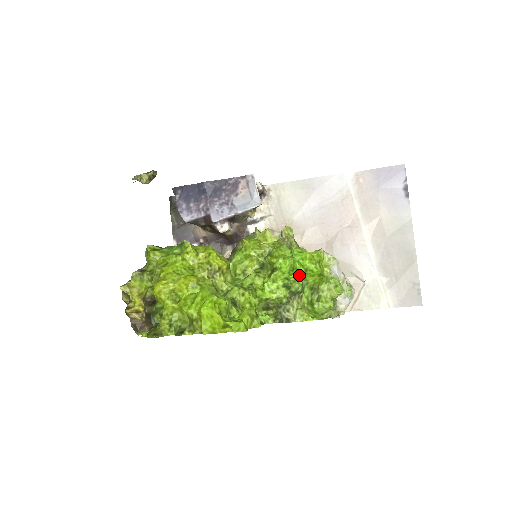
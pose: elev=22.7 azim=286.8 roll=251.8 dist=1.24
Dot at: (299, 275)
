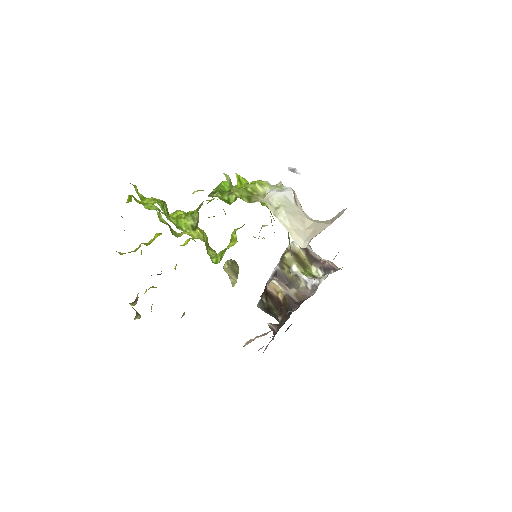
Dot at: (220, 184)
